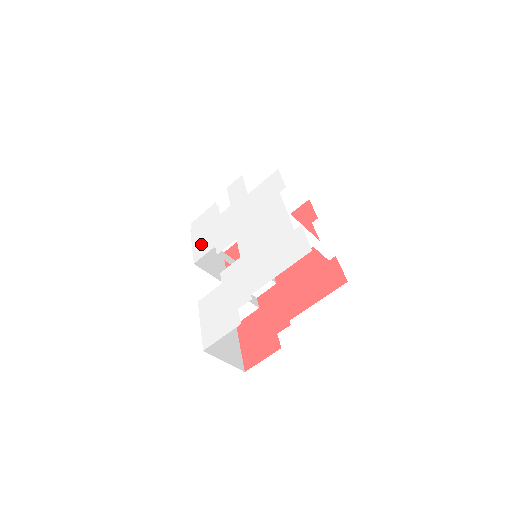
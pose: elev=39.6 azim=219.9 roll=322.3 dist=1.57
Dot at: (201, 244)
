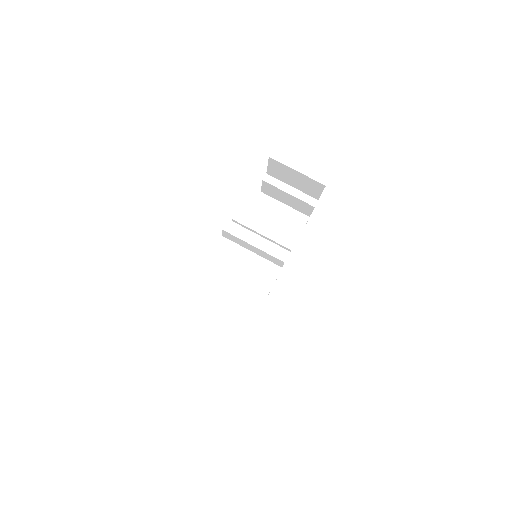
Dot at: occluded
